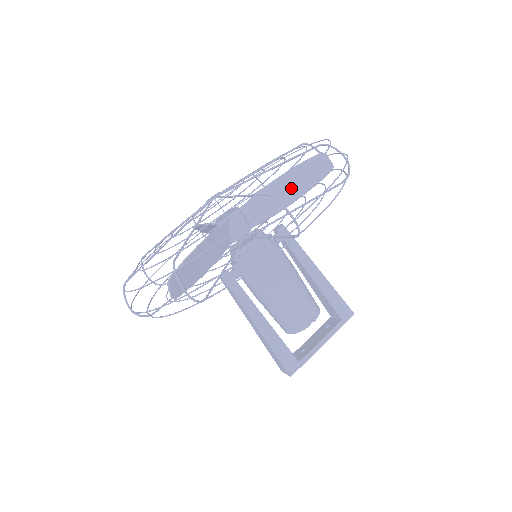
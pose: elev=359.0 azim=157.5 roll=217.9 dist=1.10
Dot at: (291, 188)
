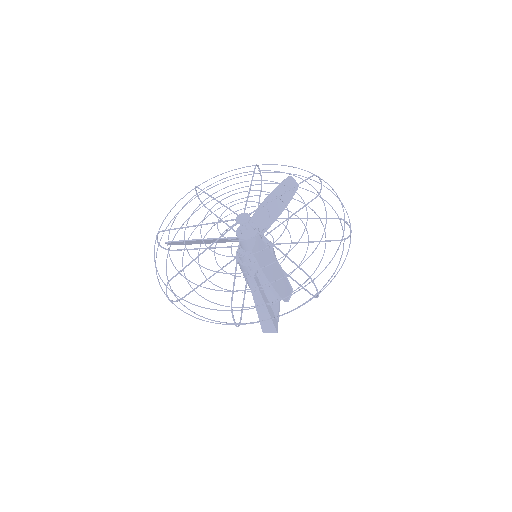
Dot at: (278, 203)
